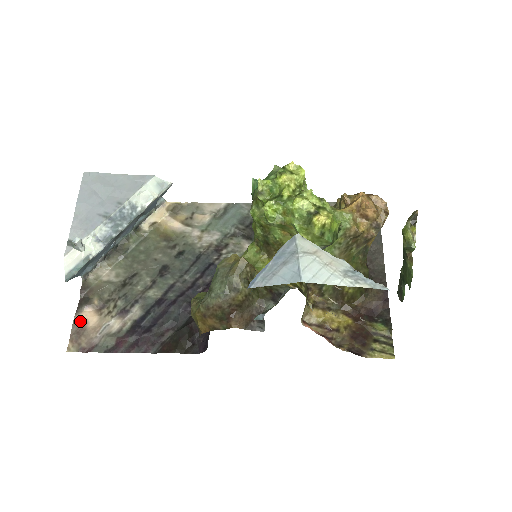
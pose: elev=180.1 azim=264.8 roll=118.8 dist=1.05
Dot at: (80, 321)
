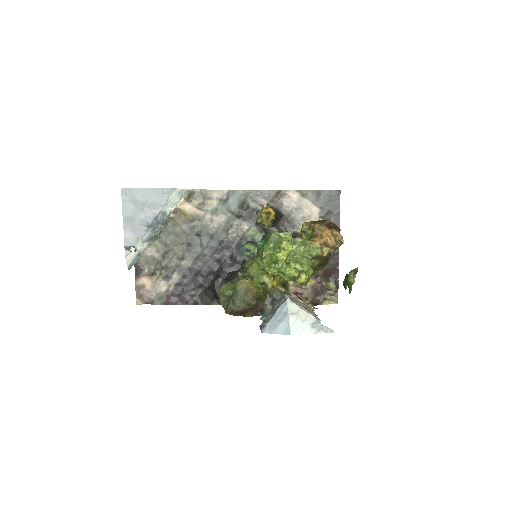
Dot at: (140, 285)
